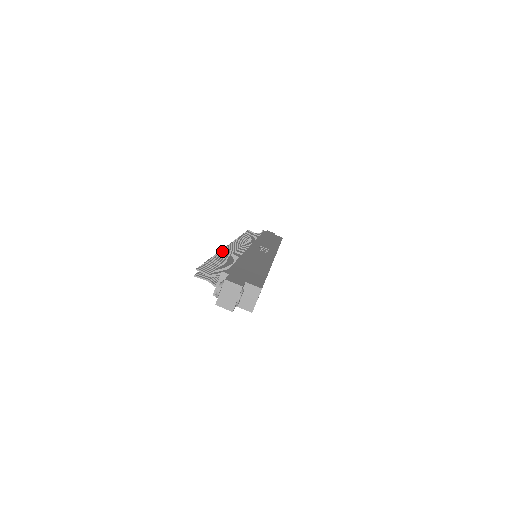
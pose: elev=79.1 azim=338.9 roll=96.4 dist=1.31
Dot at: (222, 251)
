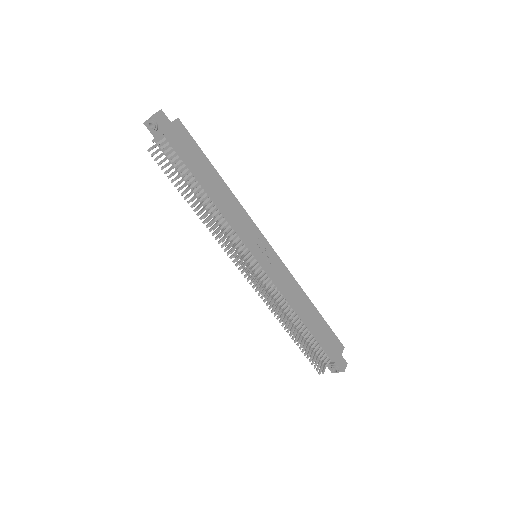
Dot at: (278, 314)
